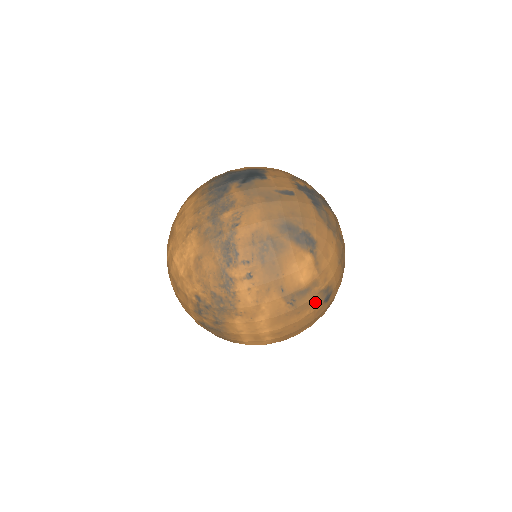
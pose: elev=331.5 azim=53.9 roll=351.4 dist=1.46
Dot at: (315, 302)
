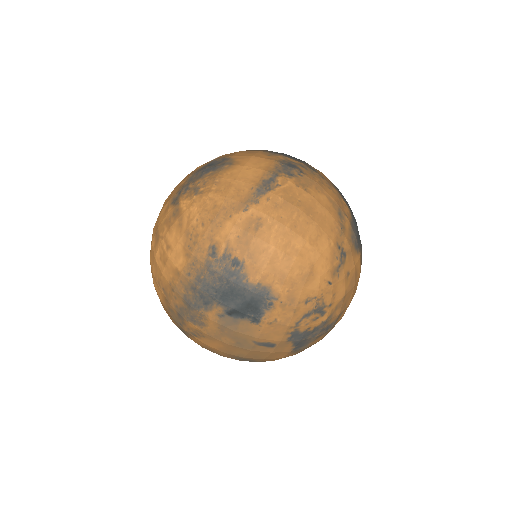
Dot at: occluded
